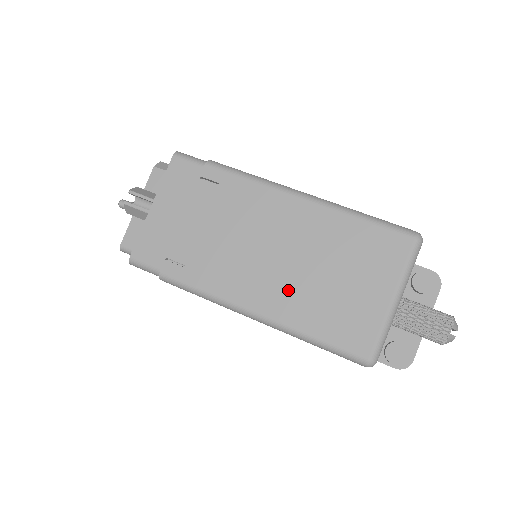
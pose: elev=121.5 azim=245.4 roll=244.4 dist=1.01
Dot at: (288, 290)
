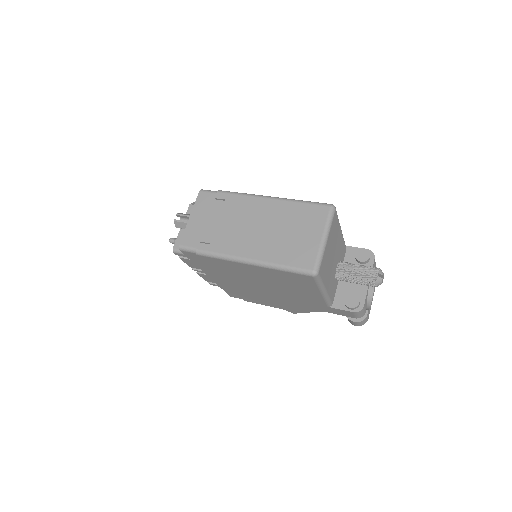
Dot at: (266, 244)
